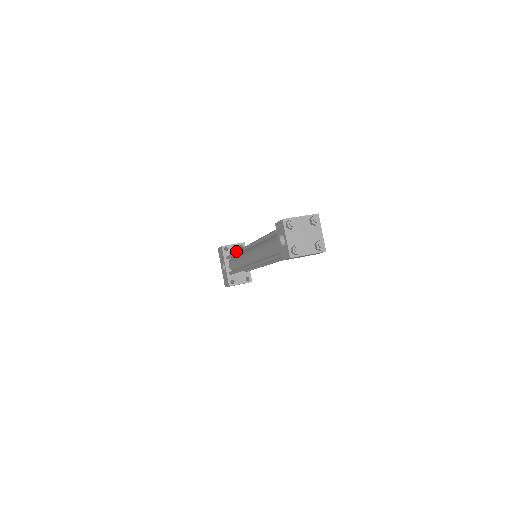
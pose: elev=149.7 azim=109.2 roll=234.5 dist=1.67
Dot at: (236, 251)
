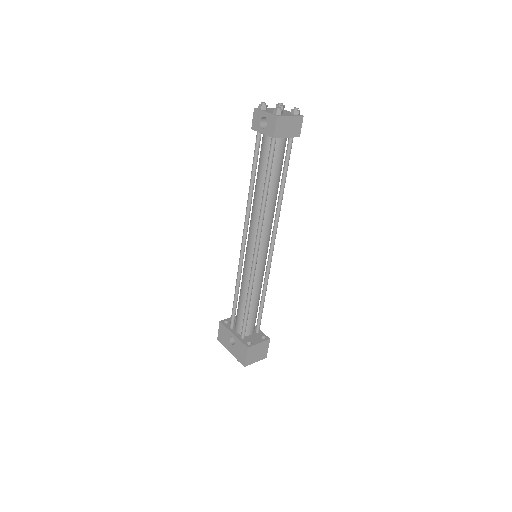
Dot at: occluded
